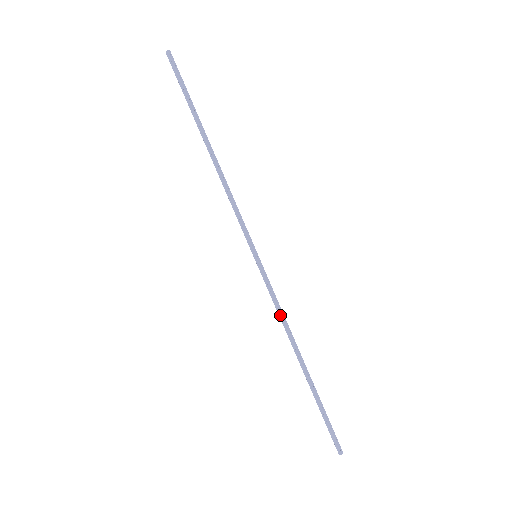
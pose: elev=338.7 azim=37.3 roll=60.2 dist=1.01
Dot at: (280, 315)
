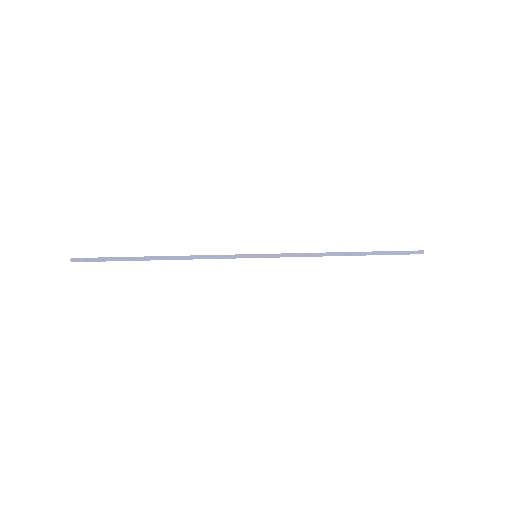
Dot at: (307, 256)
